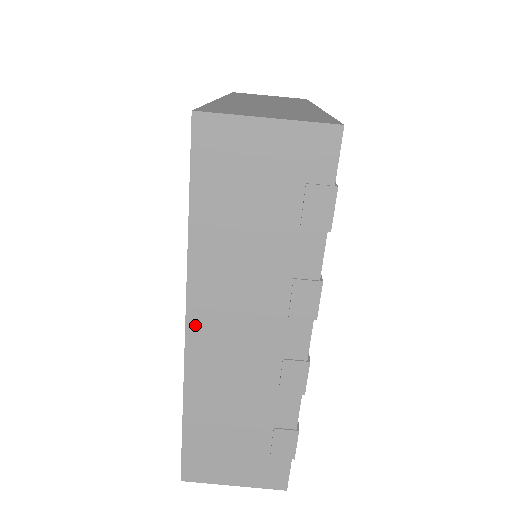
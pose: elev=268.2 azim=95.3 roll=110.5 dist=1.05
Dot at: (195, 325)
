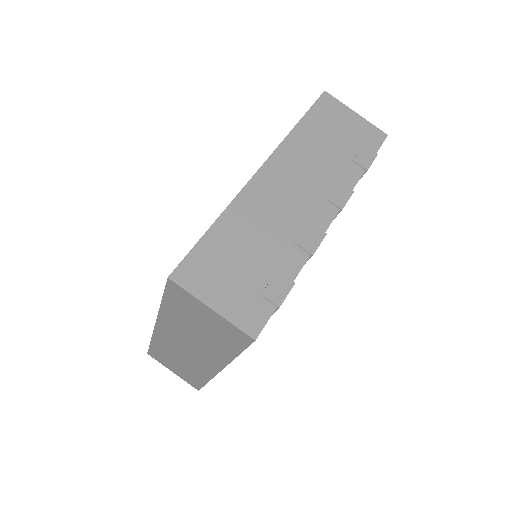
Dot at: (267, 170)
